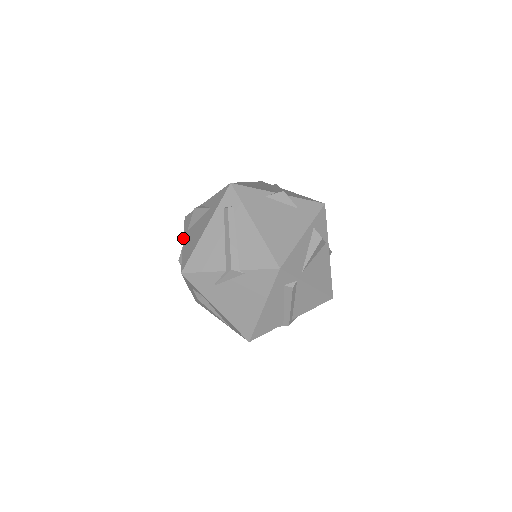
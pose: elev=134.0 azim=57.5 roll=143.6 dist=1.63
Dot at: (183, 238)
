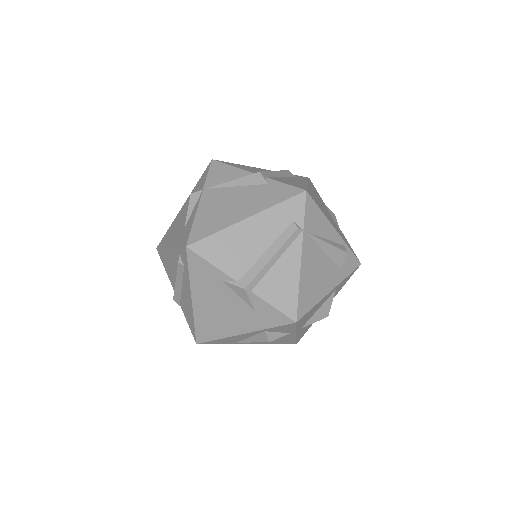
Dot at: (187, 199)
